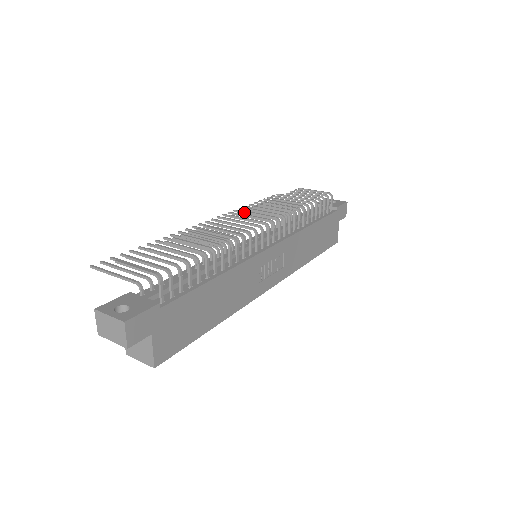
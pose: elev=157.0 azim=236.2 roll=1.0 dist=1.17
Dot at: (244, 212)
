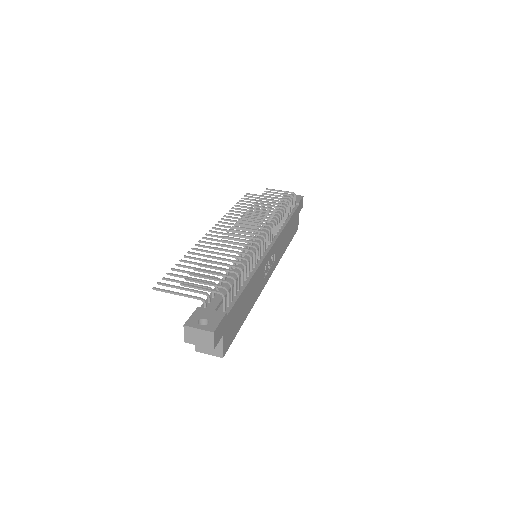
Dot at: (241, 221)
